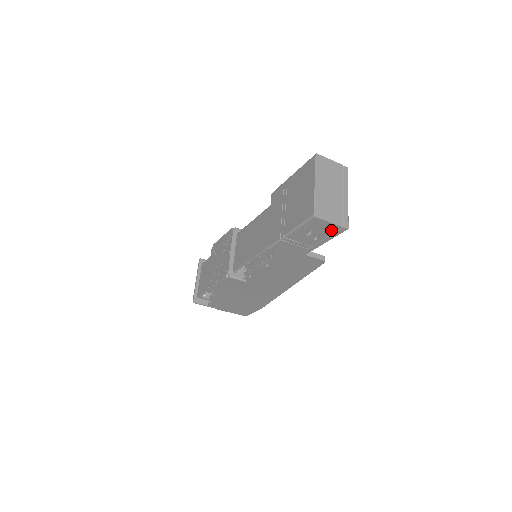
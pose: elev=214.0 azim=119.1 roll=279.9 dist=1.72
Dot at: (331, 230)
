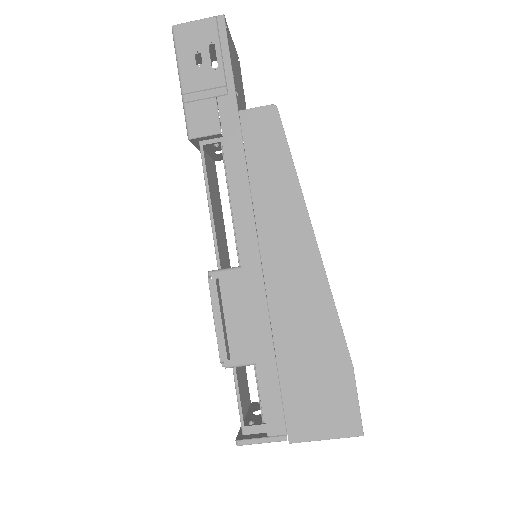
Dot at: (211, 34)
